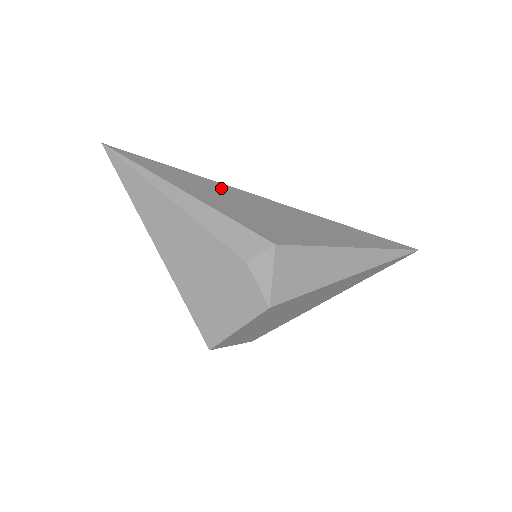
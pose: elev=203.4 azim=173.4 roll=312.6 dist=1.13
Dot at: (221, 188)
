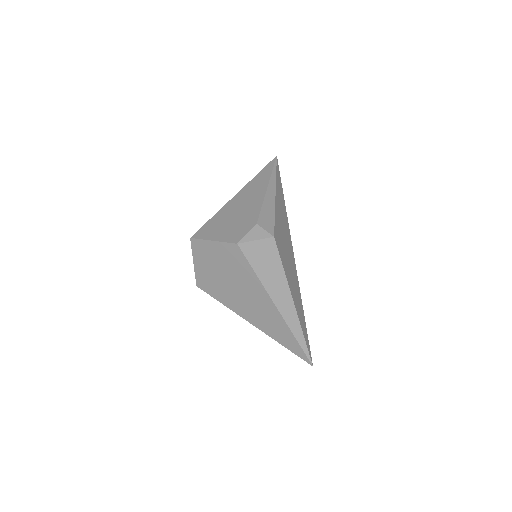
Dot at: (286, 219)
